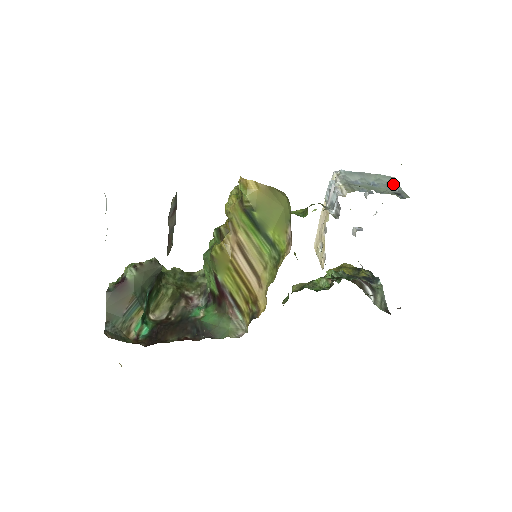
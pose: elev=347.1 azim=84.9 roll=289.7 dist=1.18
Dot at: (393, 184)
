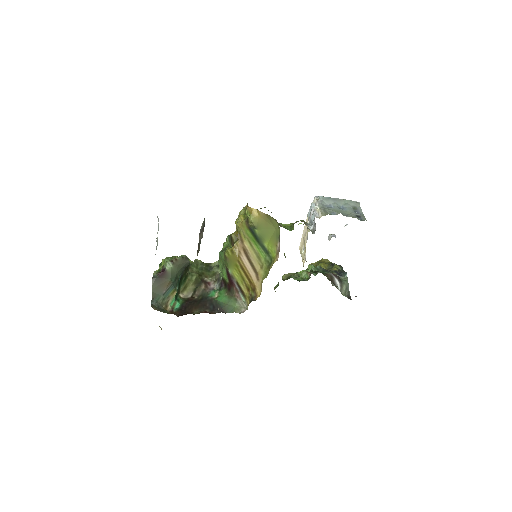
Dot at: (357, 208)
